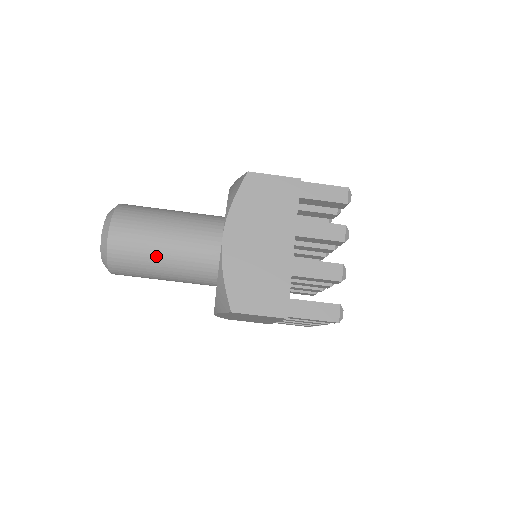
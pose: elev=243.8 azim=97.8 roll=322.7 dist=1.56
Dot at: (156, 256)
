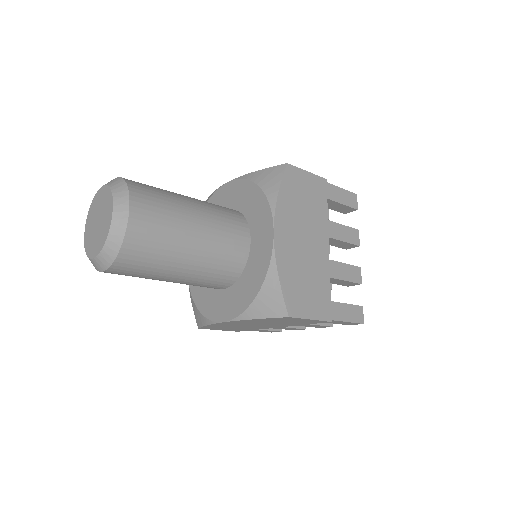
Dot at: (183, 250)
